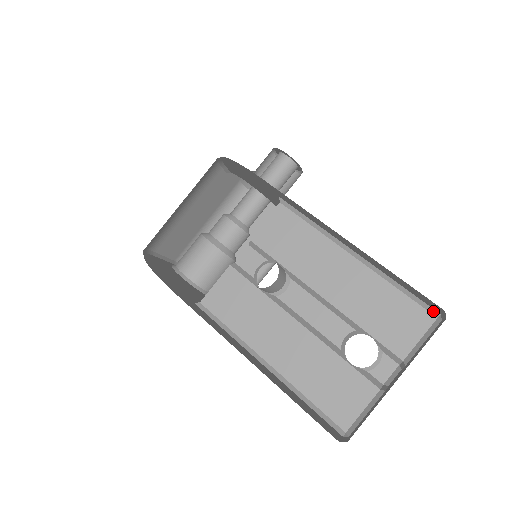
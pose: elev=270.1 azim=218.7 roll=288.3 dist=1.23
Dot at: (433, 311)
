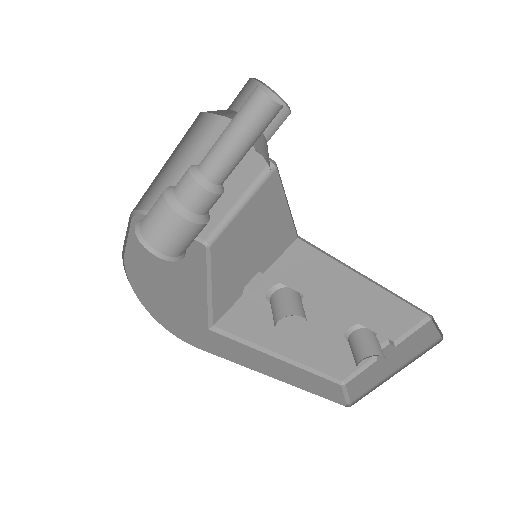
Dot at: (427, 313)
